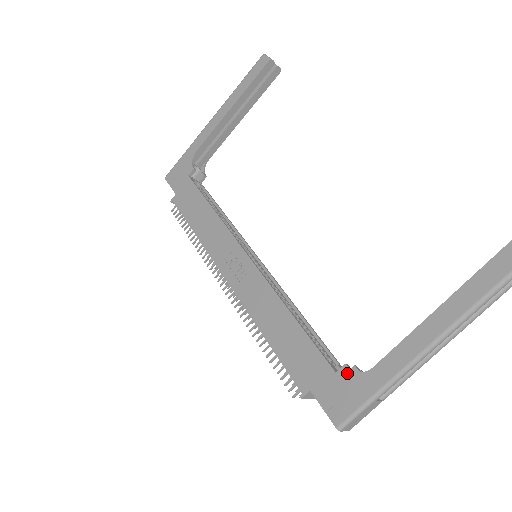
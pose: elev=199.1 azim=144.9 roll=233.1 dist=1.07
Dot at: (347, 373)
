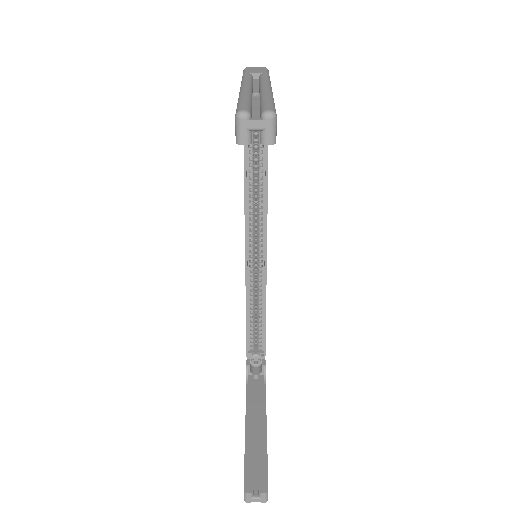
Dot at: (246, 367)
